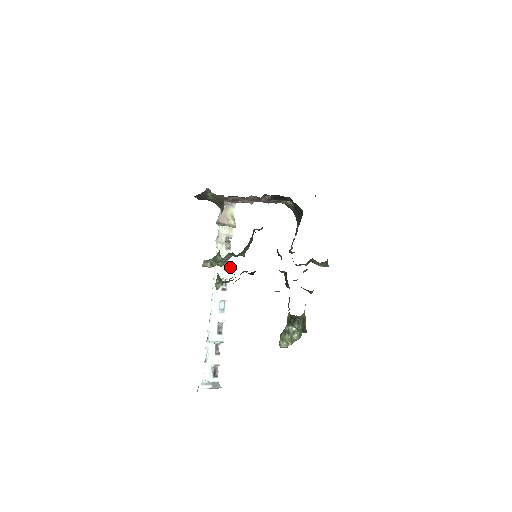
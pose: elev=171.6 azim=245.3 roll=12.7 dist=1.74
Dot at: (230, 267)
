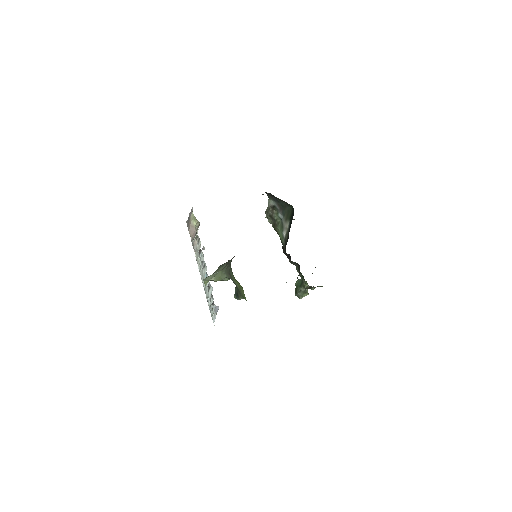
Dot at: occluded
